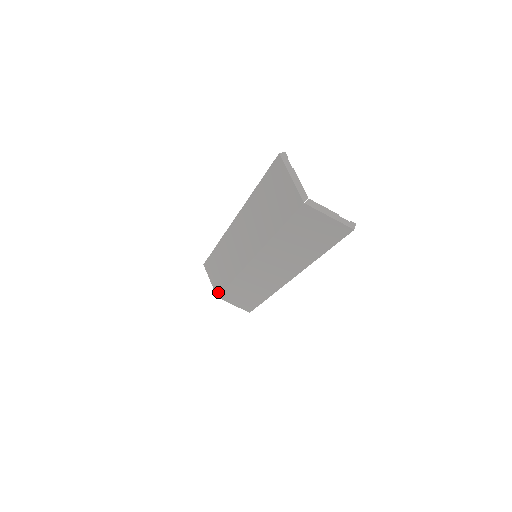
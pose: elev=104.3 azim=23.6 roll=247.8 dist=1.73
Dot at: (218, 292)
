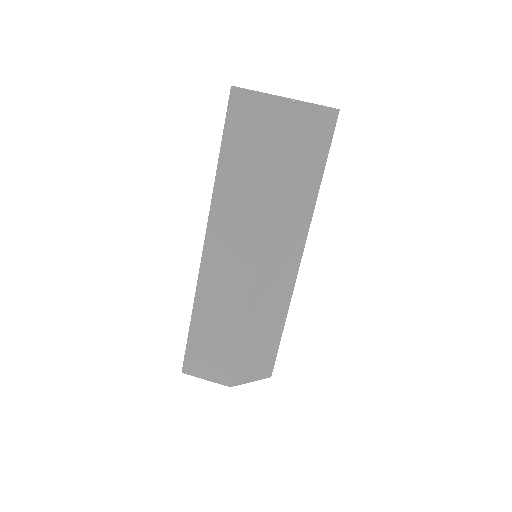
Dot at: (228, 376)
